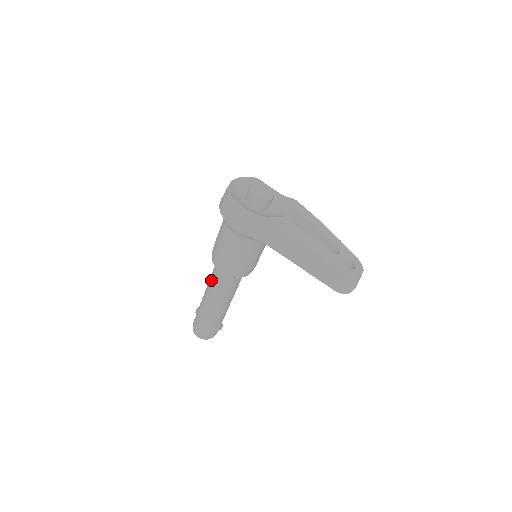
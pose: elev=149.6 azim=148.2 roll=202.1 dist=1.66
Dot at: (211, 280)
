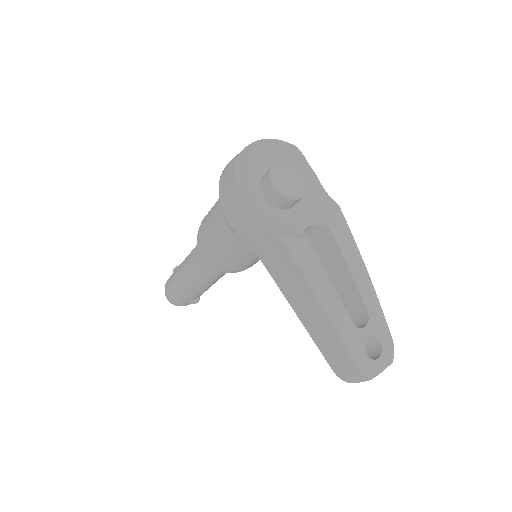
Dot at: (193, 252)
